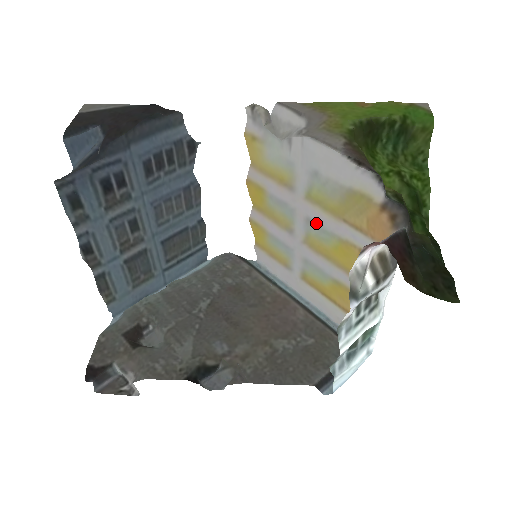
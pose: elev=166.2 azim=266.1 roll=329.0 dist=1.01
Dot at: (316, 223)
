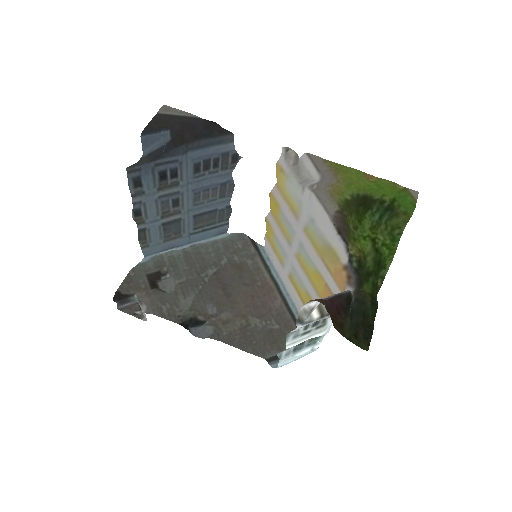
Dot at: (305, 250)
